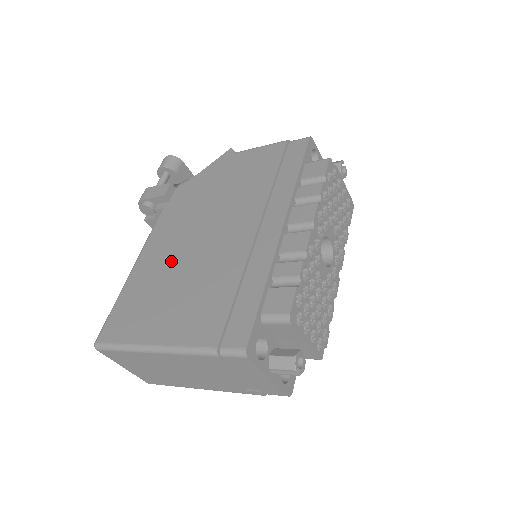
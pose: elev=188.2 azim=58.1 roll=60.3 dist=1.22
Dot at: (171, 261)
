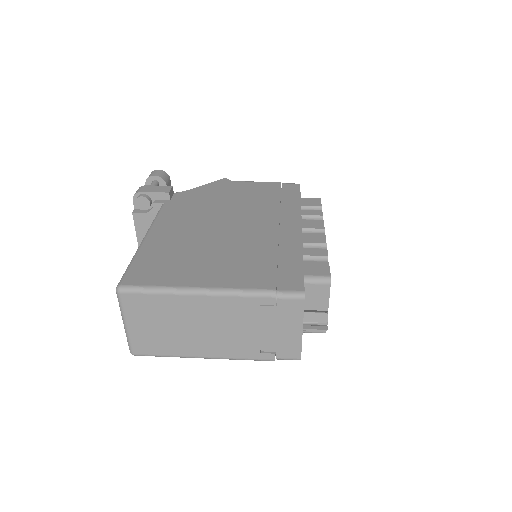
Dot at: (194, 236)
